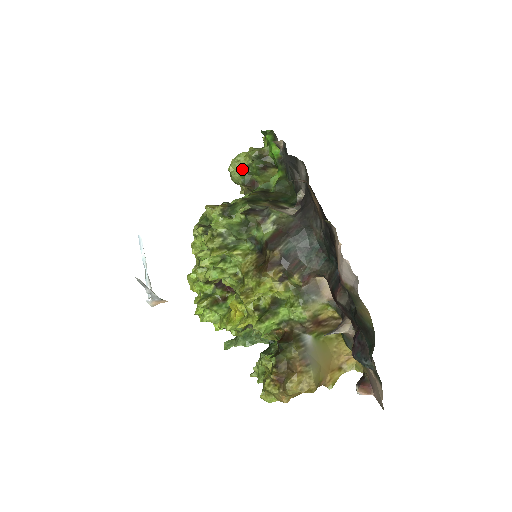
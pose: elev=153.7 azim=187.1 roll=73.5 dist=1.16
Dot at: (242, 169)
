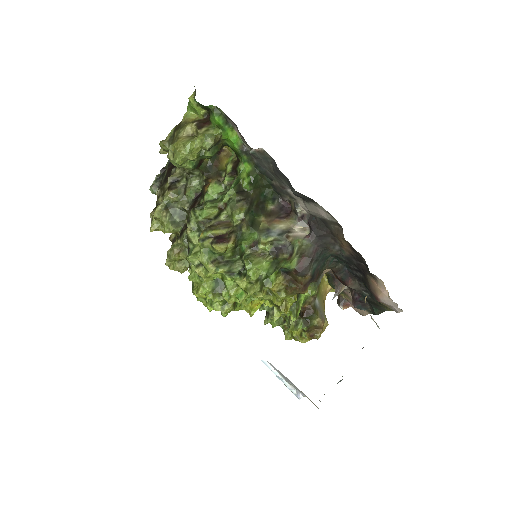
Dot at: occluded
